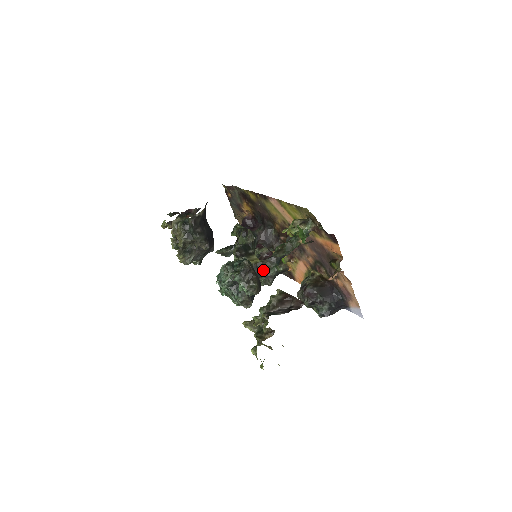
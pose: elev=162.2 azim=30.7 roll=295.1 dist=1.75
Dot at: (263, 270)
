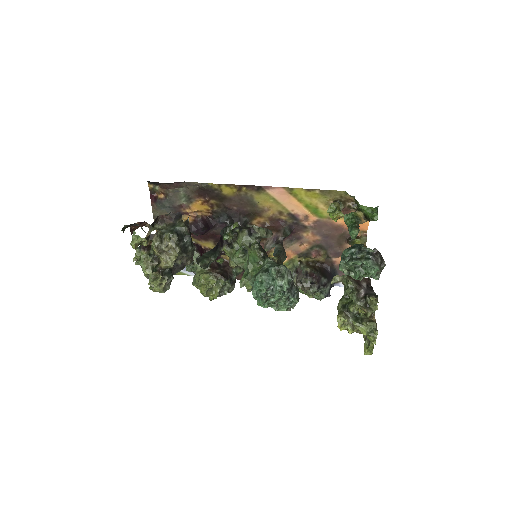
Dot at: occluded
